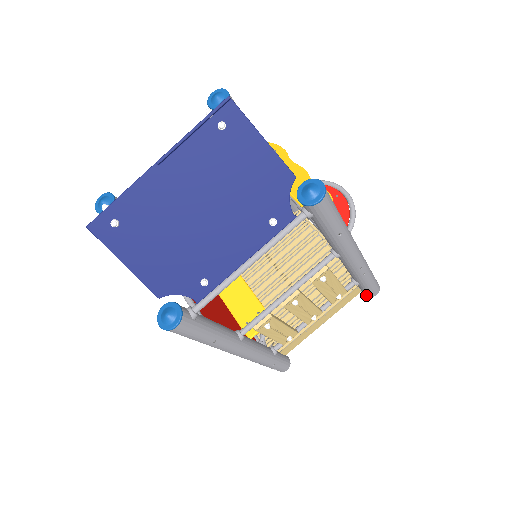
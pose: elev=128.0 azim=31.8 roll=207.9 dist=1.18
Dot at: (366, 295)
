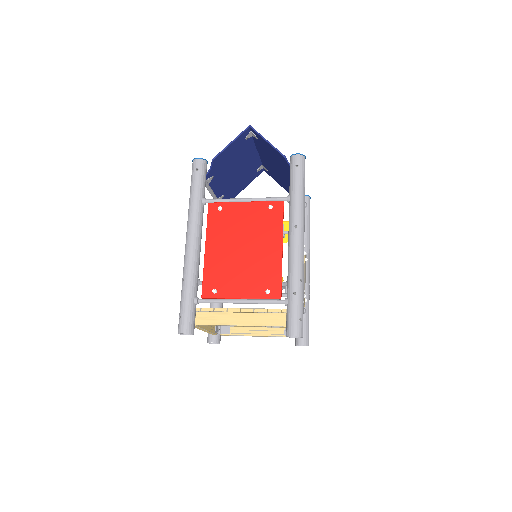
Dot at: (304, 342)
